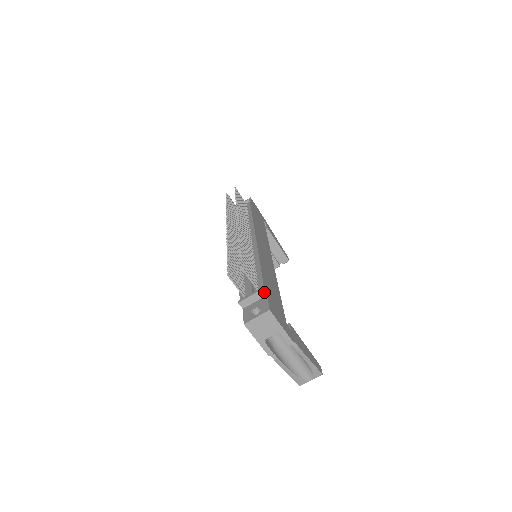
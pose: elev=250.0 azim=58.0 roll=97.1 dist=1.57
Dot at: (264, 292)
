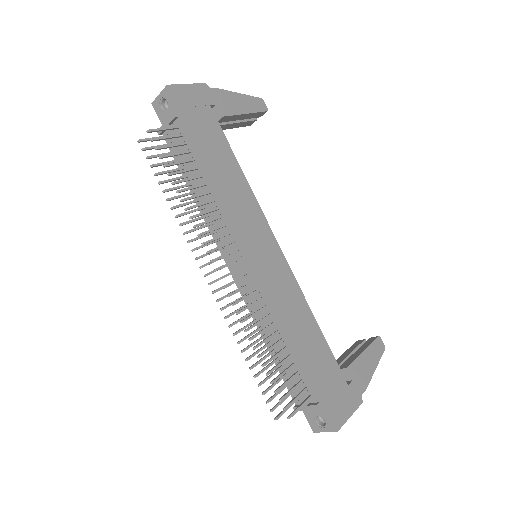
Dot at: (320, 406)
